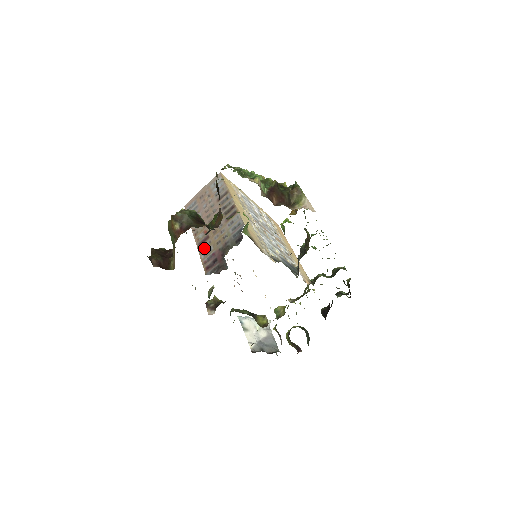
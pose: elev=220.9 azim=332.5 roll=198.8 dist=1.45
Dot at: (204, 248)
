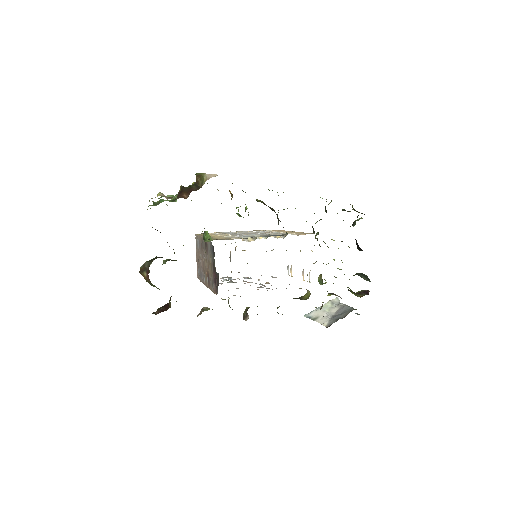
Dot at: (210, 284)
